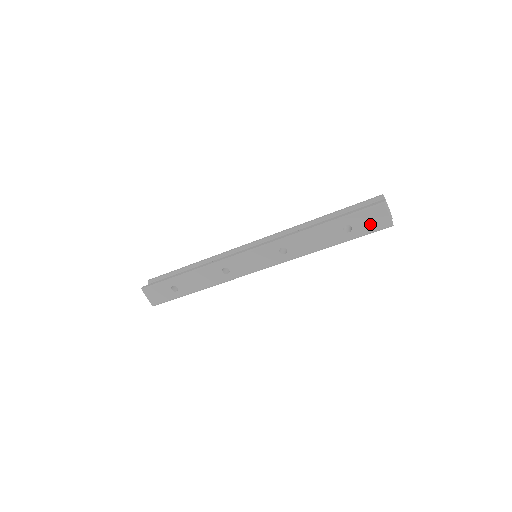
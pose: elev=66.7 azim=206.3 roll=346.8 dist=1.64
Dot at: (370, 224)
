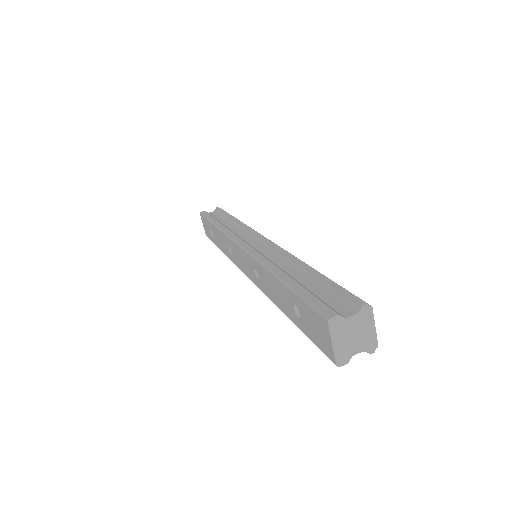
Dot at: (315, 332)
